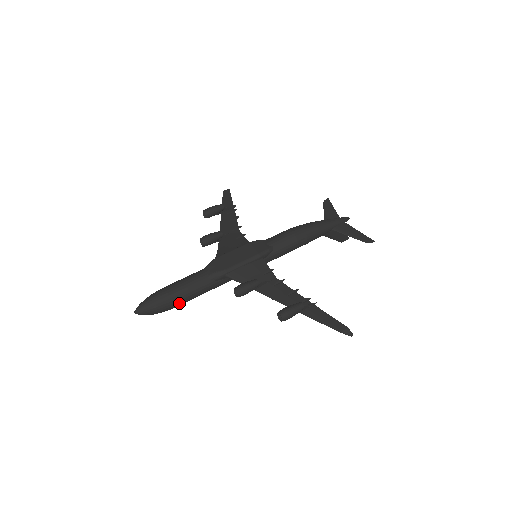
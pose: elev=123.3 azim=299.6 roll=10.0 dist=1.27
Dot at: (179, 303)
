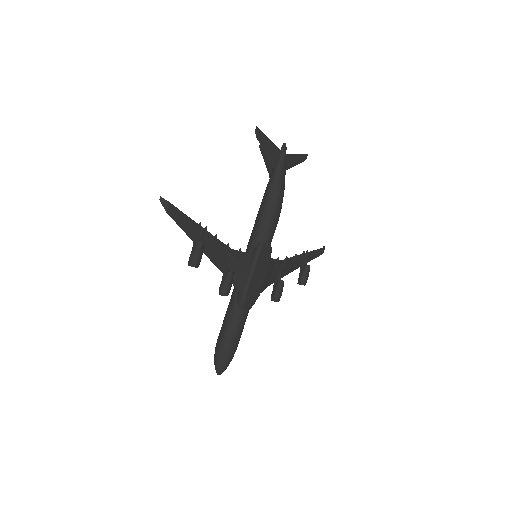
Dot at: occluded
